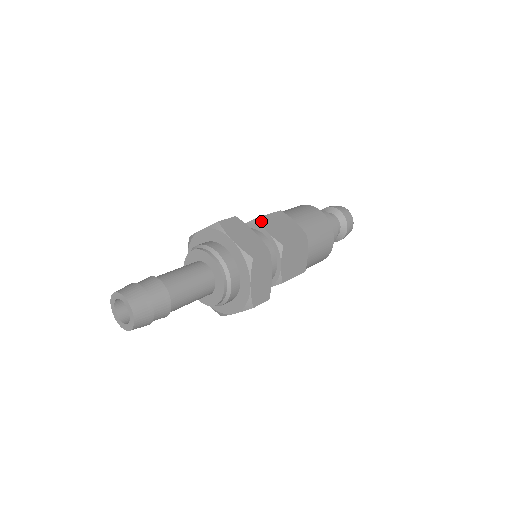
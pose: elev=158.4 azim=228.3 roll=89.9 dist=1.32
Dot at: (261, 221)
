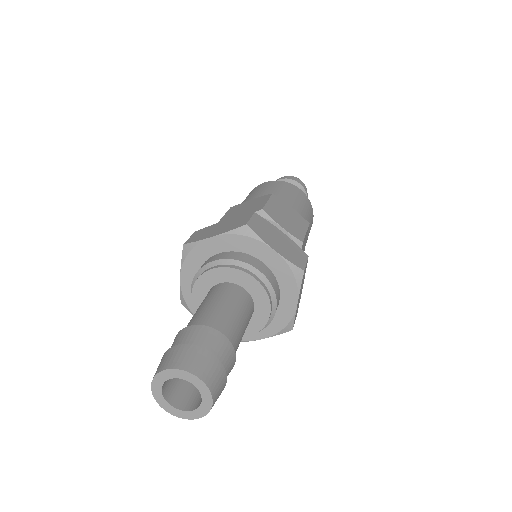
Dot at: (268, 213)
